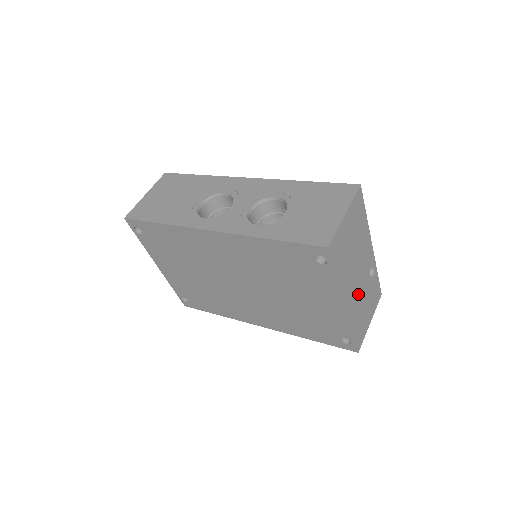
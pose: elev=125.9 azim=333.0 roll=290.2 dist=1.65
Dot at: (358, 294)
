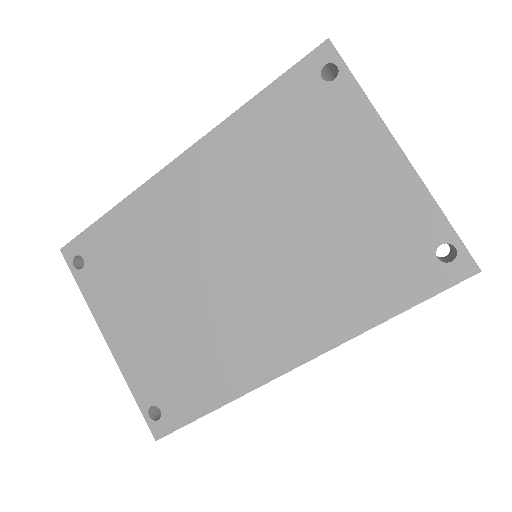
Dot at: occluded
